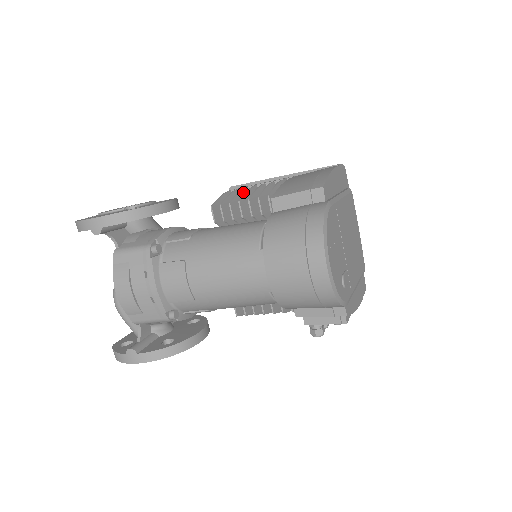
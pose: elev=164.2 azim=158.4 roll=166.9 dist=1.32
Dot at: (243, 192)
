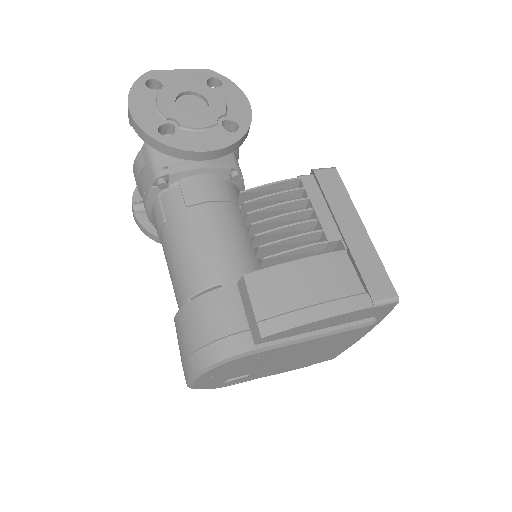
Dot at: (291, 204)
